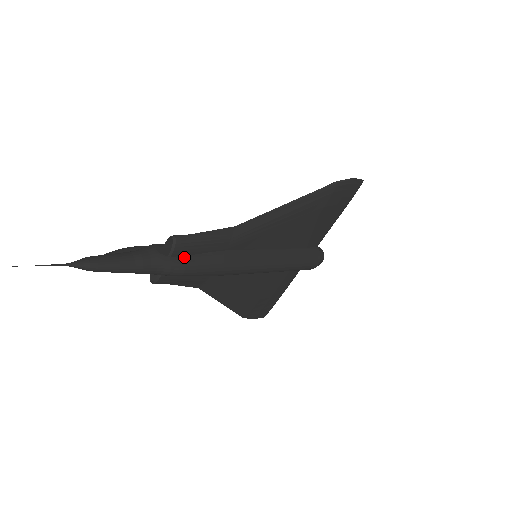
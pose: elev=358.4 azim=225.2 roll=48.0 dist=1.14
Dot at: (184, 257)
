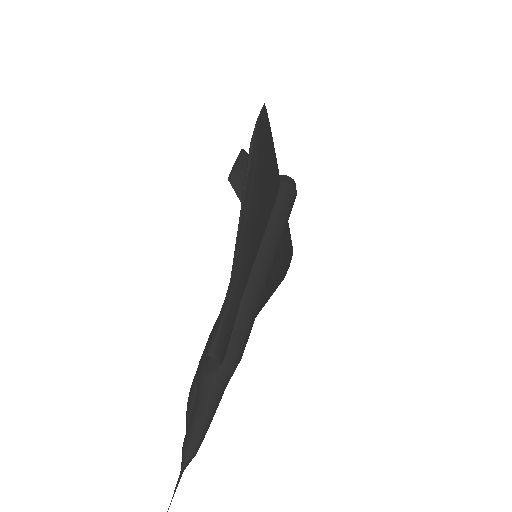
Dot at: (229, 349)
